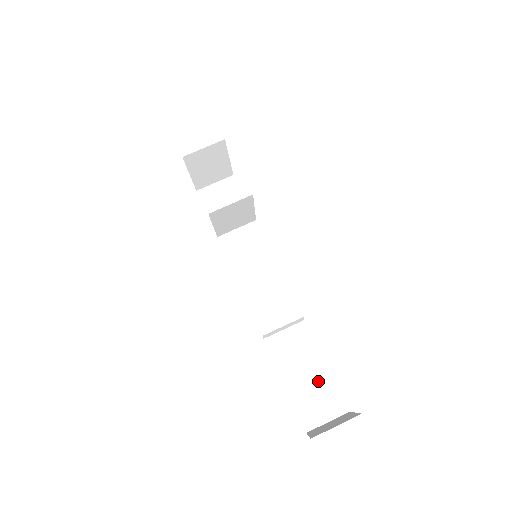
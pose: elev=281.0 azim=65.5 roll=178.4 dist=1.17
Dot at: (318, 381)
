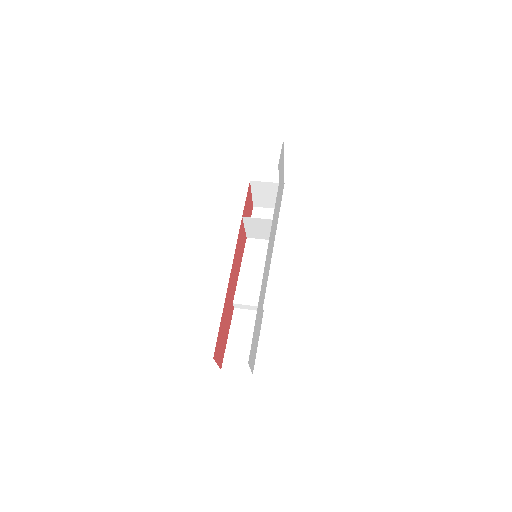
Dot at: (247, 348)
